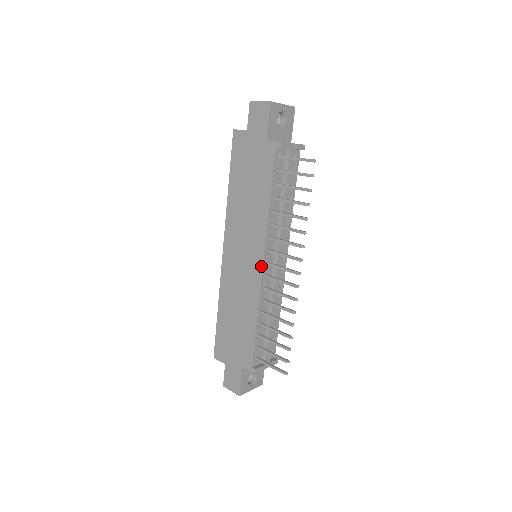
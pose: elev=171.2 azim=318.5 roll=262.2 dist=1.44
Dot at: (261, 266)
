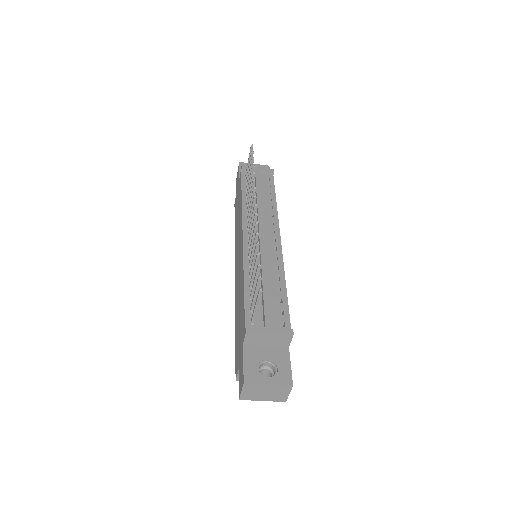
Dot at: (242, 240)
